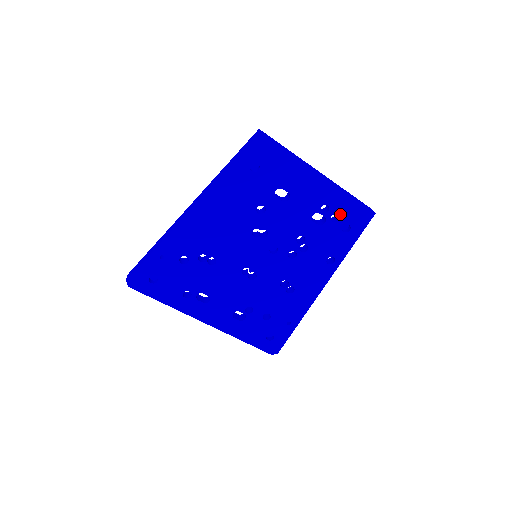
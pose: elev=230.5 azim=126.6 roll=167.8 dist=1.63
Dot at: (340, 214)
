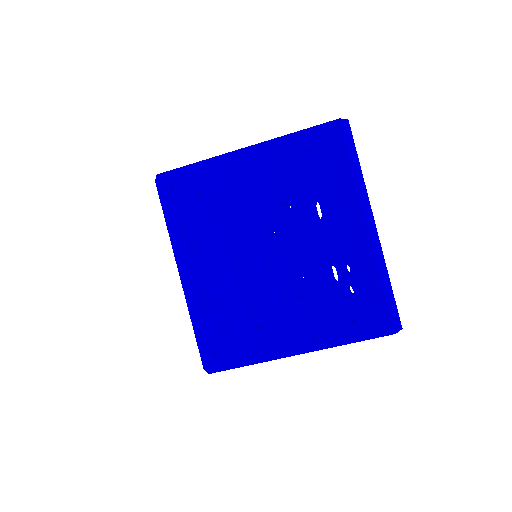
Dot at: (356, 292)
